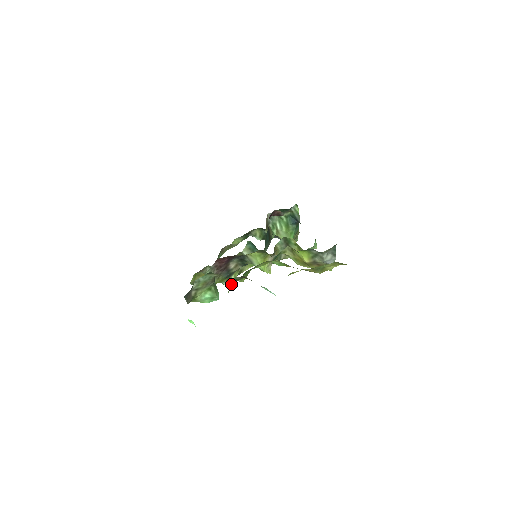
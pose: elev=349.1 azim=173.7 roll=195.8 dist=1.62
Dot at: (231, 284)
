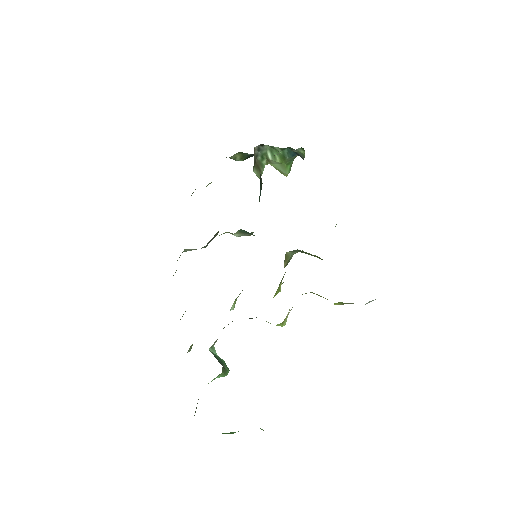
Dot at: occluded
